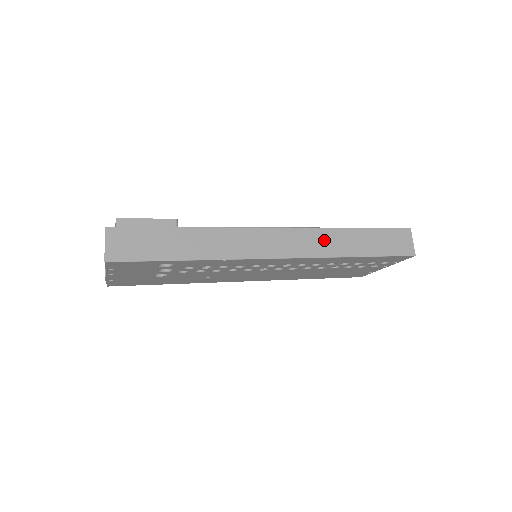
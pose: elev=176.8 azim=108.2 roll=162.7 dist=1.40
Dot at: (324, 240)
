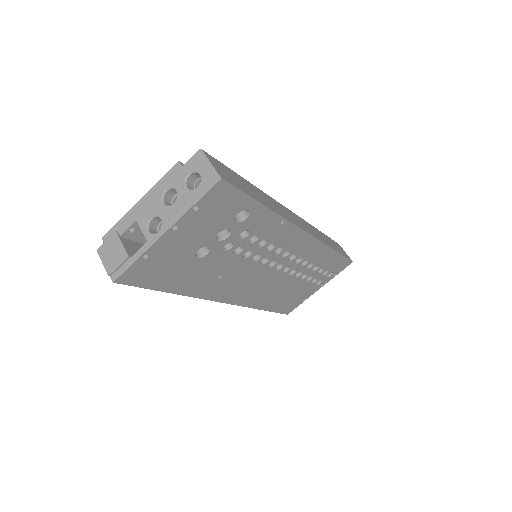
Dot at: (316, 232)
